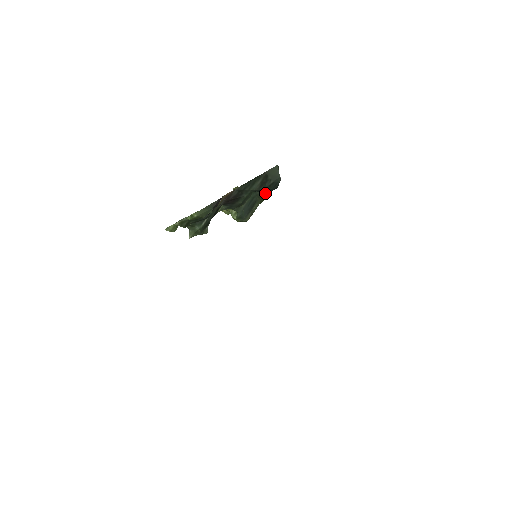
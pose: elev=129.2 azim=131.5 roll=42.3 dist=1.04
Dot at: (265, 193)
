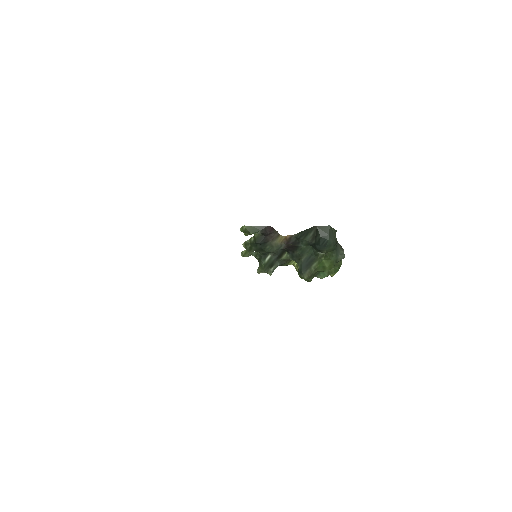
Dot at: (318, 250)
